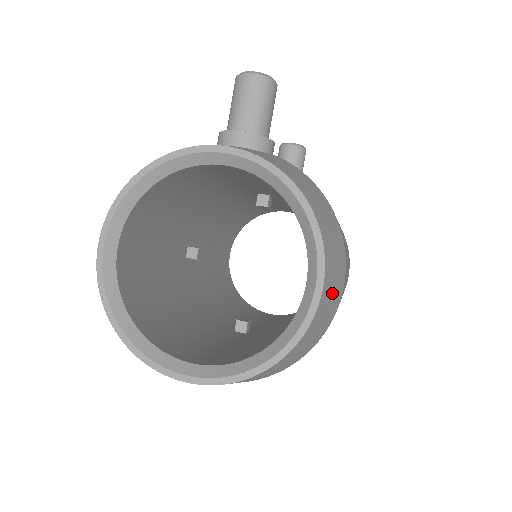
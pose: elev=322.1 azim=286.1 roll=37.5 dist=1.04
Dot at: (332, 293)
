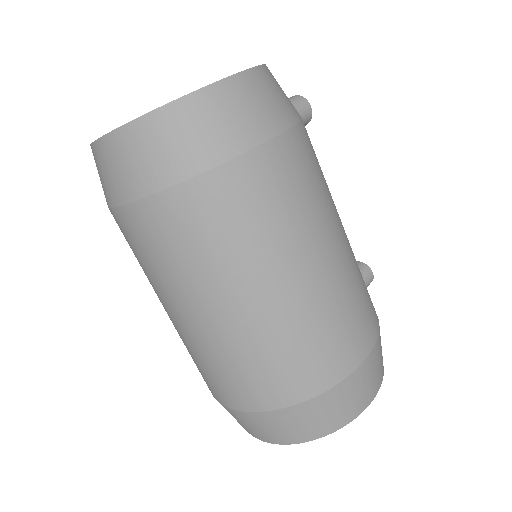
Dot at: (251, 106)
